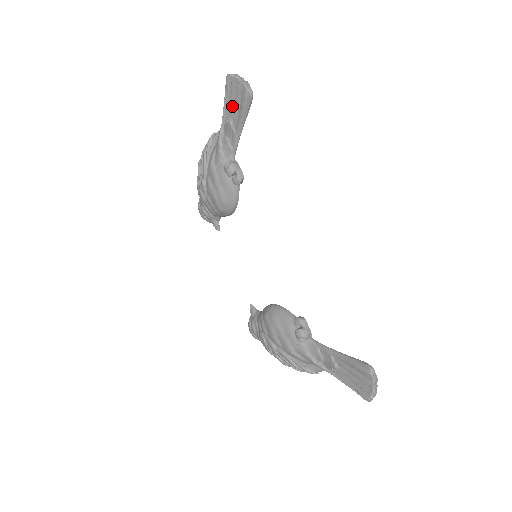
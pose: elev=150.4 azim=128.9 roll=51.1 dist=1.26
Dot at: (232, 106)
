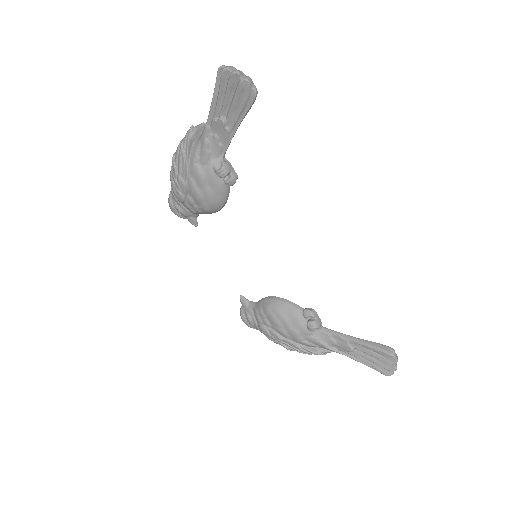
Dot at: (226, 103)
